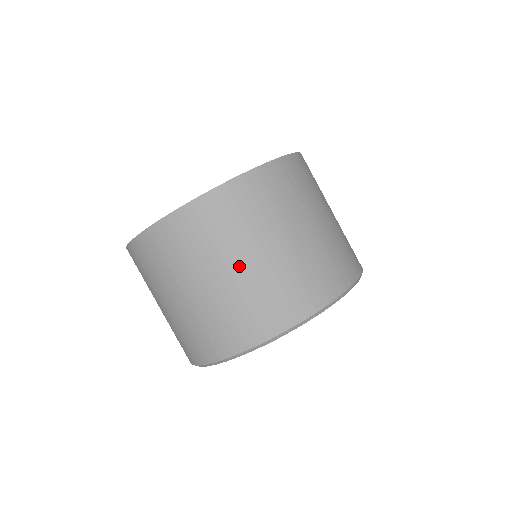
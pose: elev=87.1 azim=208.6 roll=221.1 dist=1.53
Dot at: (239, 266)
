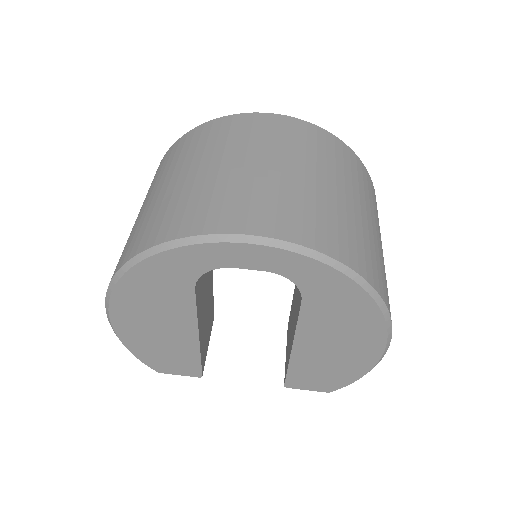
Dot at: (163, 187)
